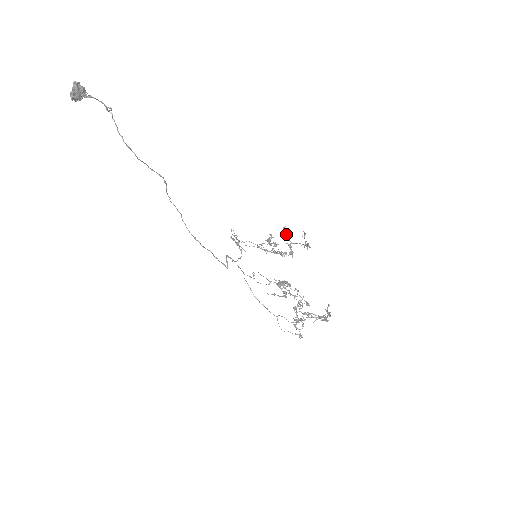
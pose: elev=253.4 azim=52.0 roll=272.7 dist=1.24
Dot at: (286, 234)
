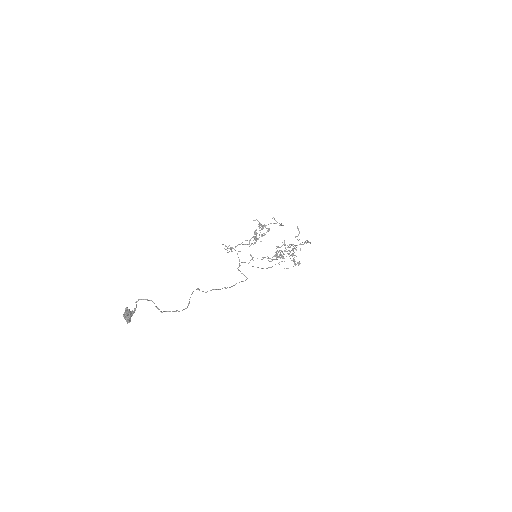
Dot at: (261, 225)
